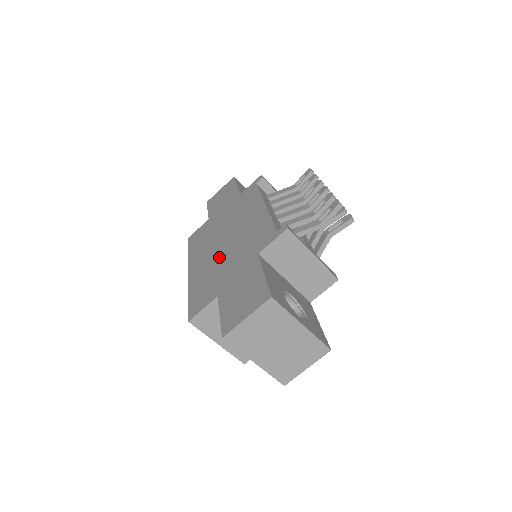
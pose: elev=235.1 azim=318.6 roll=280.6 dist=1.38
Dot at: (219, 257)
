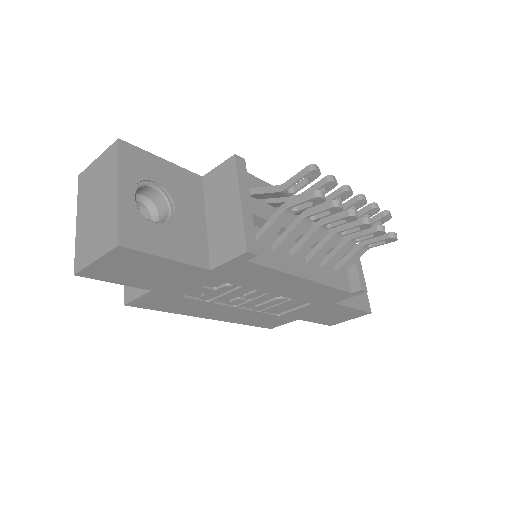
Dot at: occluded
